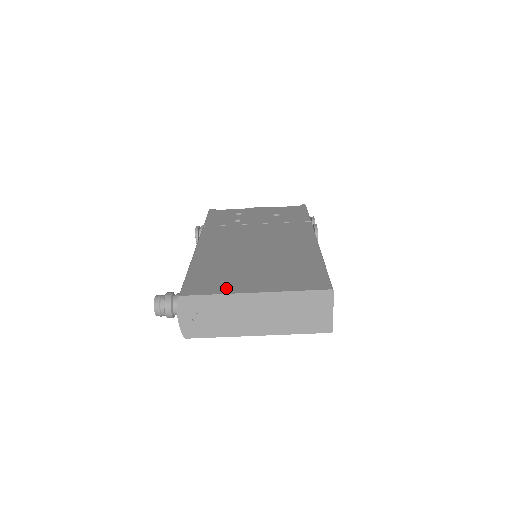
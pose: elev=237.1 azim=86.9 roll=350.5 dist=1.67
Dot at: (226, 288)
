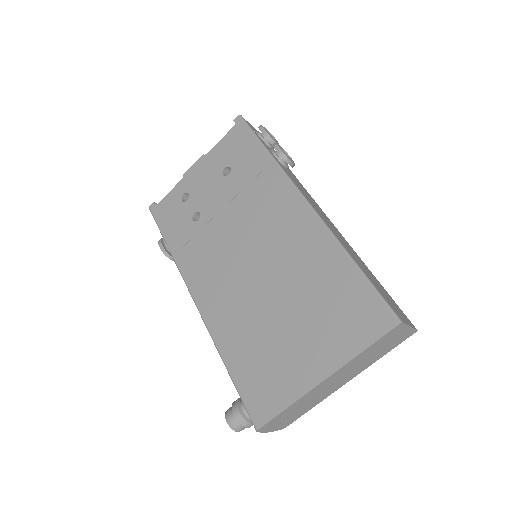
Dot at: (290, 388)
